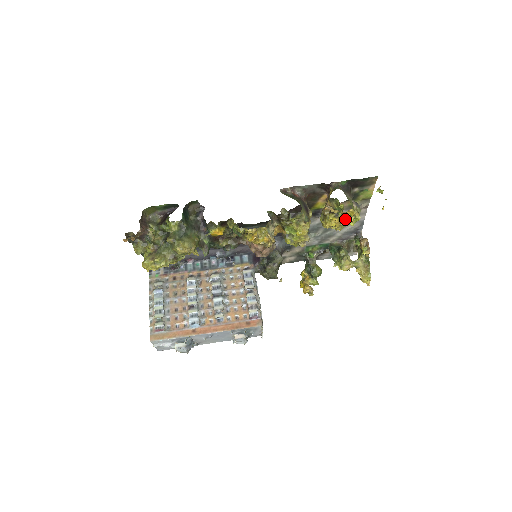
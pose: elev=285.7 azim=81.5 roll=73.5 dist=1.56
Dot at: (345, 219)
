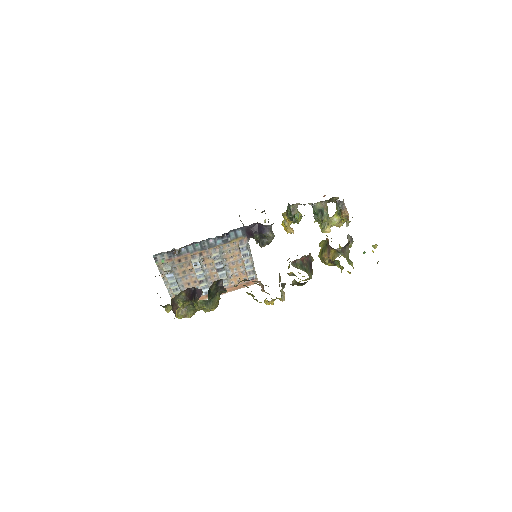
Dot at: occluded
